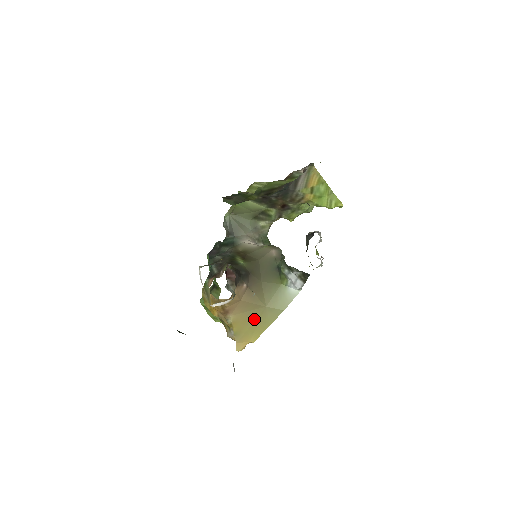
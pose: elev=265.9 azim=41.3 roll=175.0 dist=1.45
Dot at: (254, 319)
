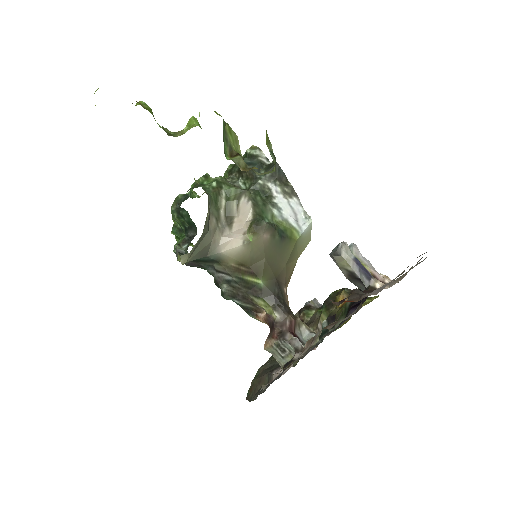
Dot at: occluded
